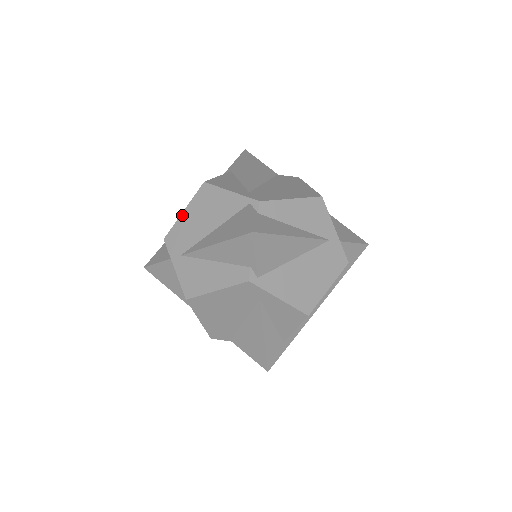
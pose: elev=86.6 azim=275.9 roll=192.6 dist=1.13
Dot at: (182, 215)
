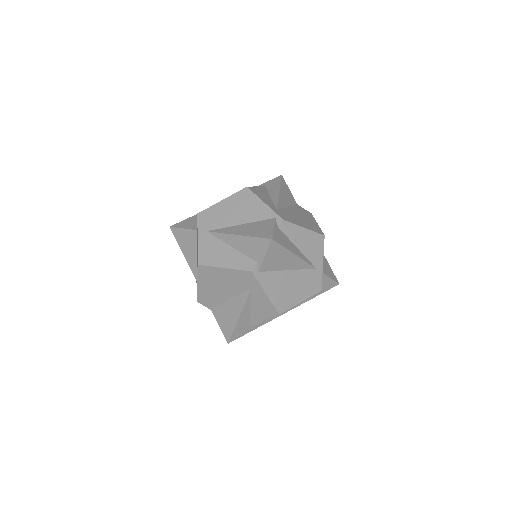
Dot at: (220, 203)
